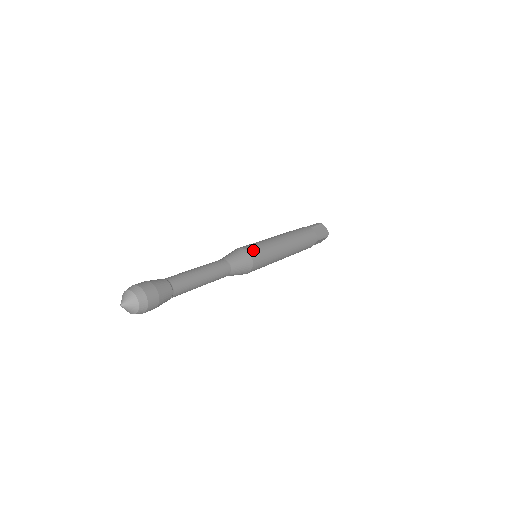
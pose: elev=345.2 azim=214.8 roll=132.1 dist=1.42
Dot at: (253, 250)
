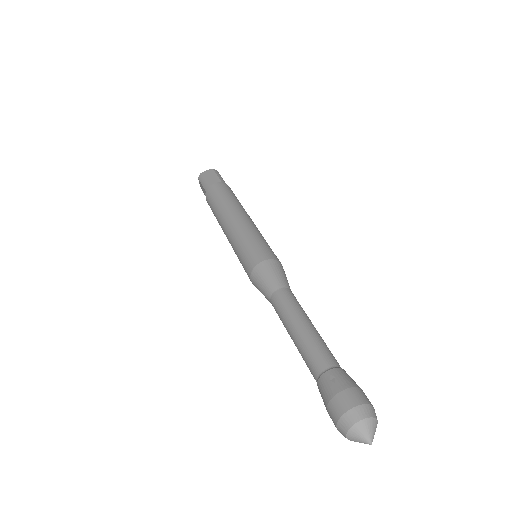
Dot at: (278, 259)
